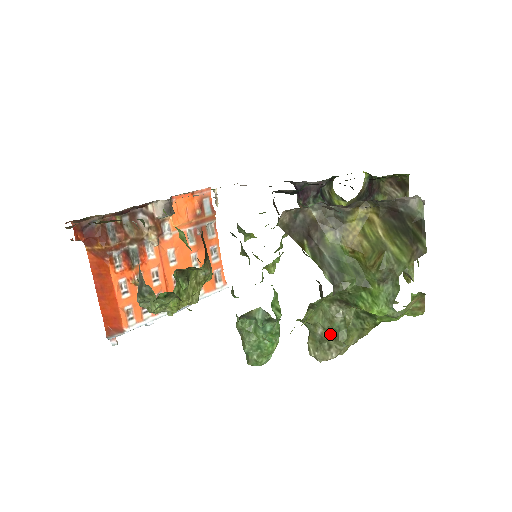
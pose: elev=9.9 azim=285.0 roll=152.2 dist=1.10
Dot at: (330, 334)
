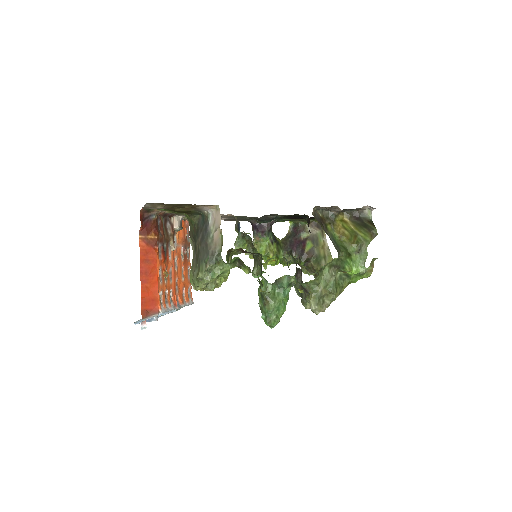
Dot at: (326, 292)
